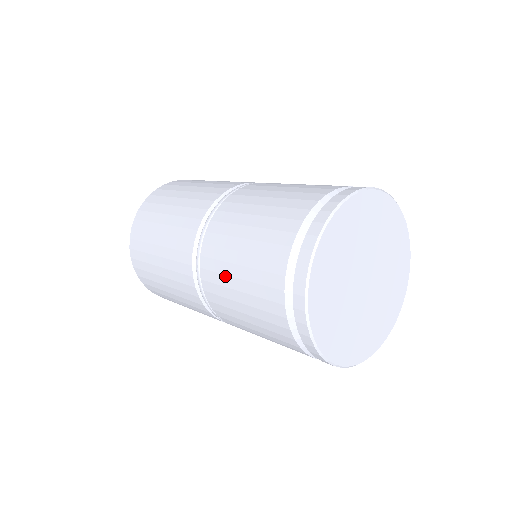
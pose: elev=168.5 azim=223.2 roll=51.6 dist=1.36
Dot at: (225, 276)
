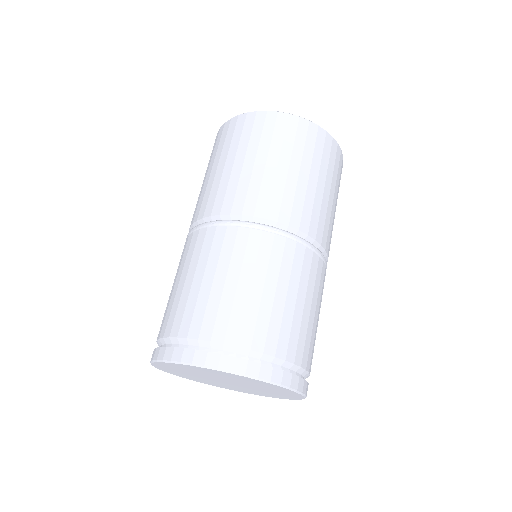
Dot at: occluded
